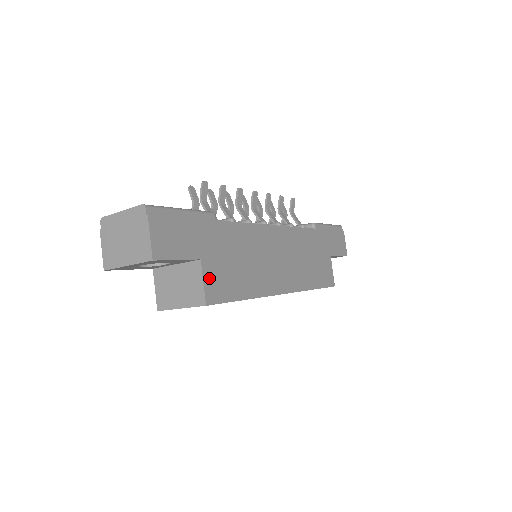
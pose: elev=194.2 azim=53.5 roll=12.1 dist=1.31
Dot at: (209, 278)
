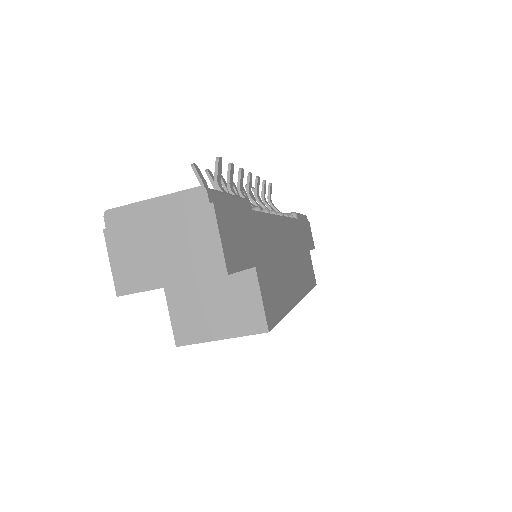
Dot at: (264, 292)
